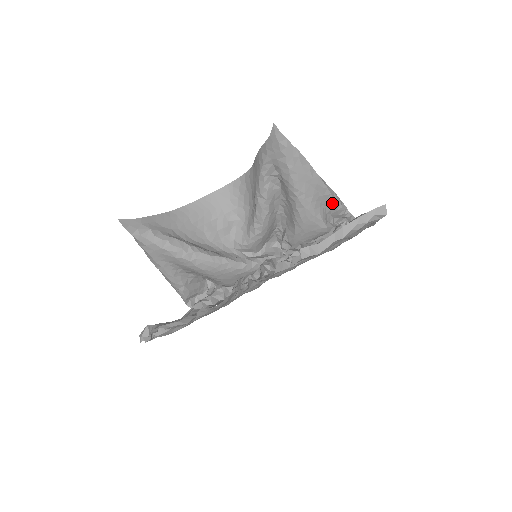
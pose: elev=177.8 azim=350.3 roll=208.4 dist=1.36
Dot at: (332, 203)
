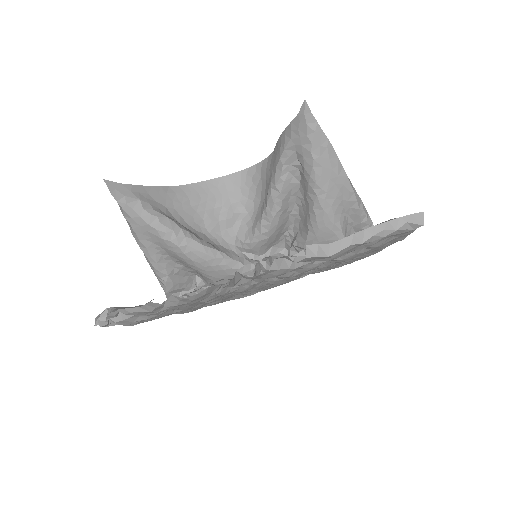
Dot at: (356, 212)
